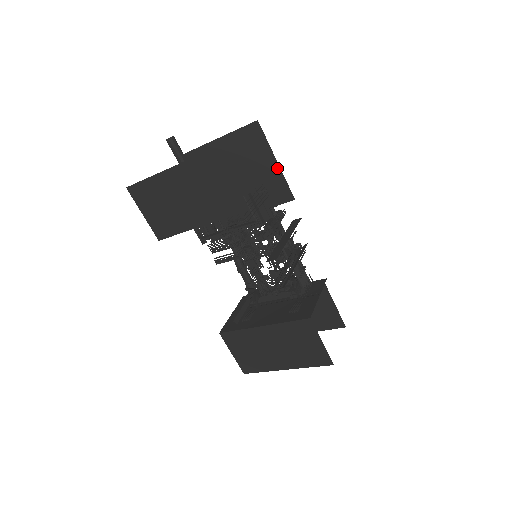
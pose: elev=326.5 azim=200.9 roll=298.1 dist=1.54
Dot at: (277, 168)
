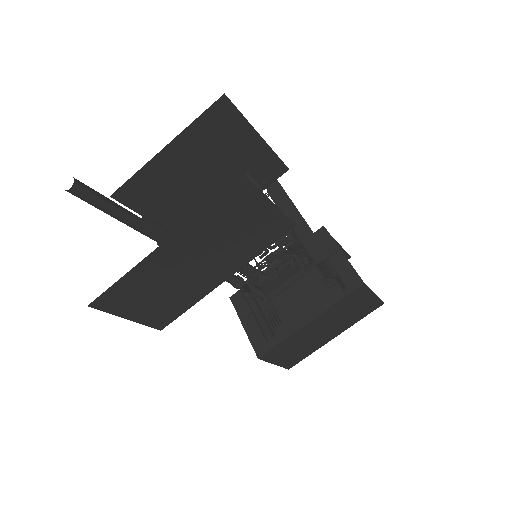
Dot at: (261, 144)
